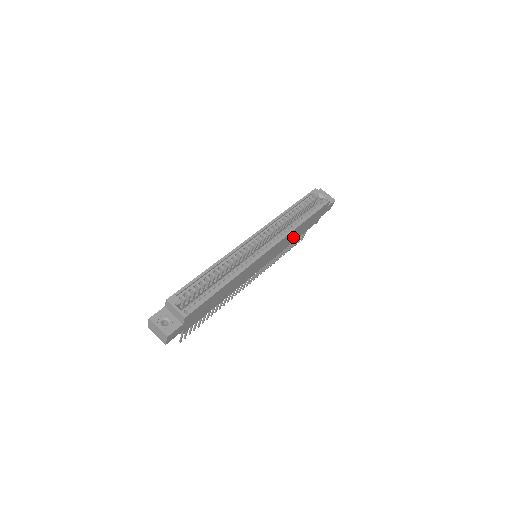
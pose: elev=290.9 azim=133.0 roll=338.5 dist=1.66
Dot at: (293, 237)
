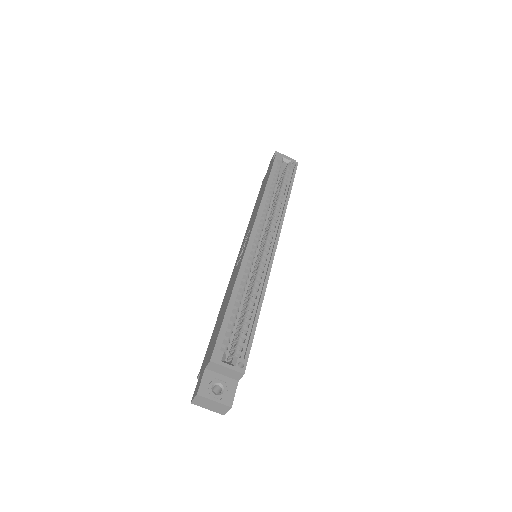
Dot at: occluded
